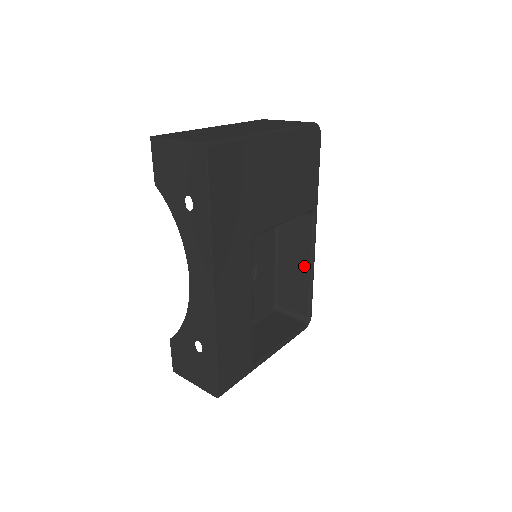
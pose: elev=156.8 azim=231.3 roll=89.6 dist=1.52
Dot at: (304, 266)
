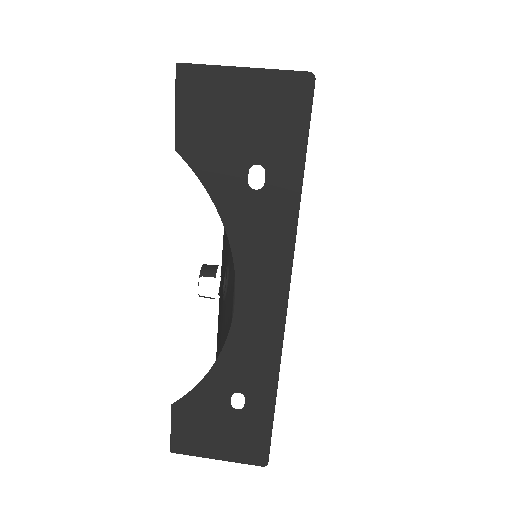
Dot at: occluded
